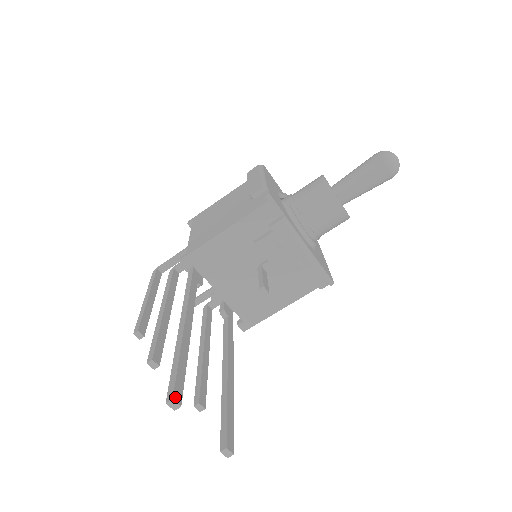
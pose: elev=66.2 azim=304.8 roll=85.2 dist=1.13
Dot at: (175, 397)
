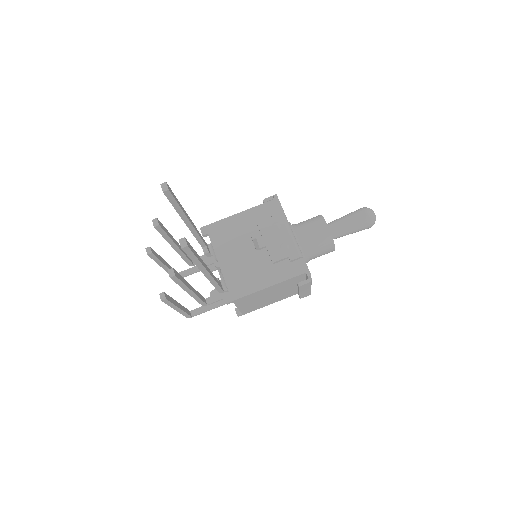
Dot at: (168, 185)
